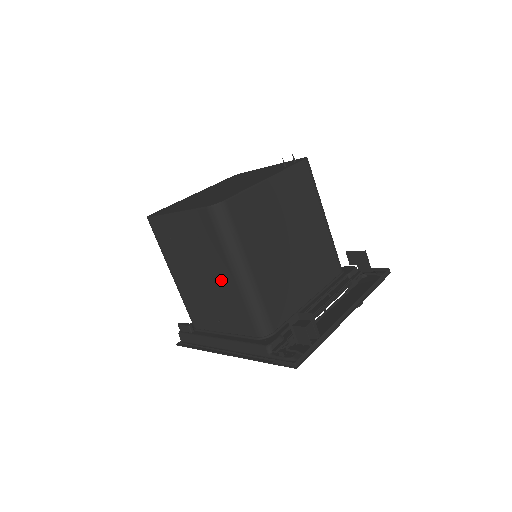
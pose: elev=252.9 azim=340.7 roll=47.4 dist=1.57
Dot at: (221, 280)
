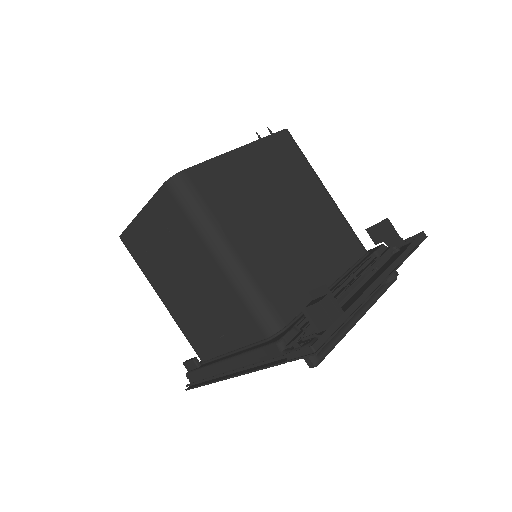
Dot at: (206, 276)
